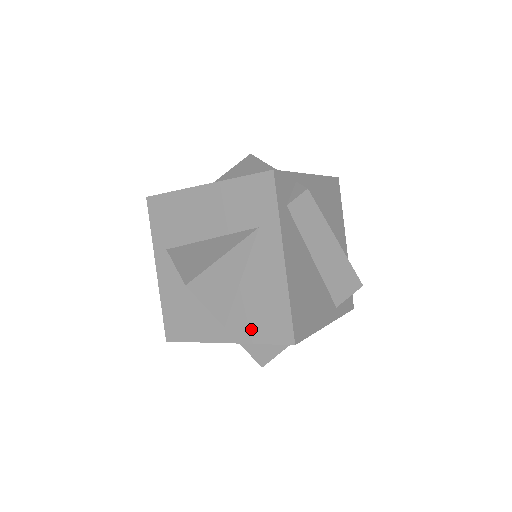
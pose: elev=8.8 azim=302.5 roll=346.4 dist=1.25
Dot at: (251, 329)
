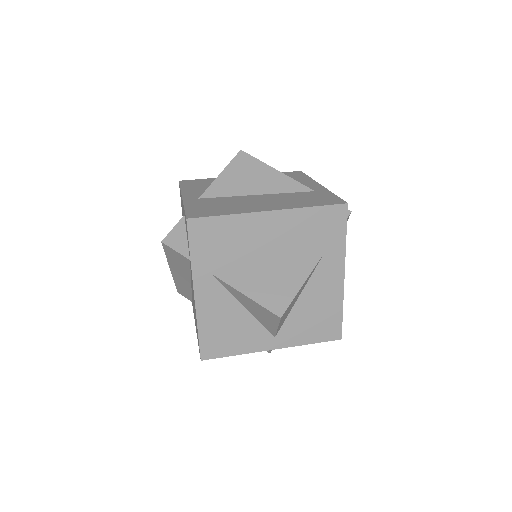
Dot at: (303, 334)
